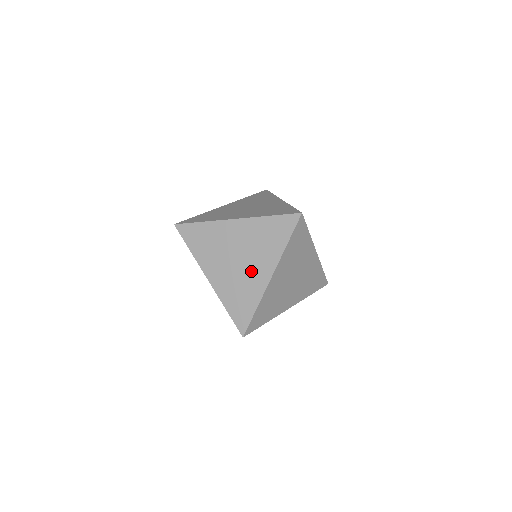
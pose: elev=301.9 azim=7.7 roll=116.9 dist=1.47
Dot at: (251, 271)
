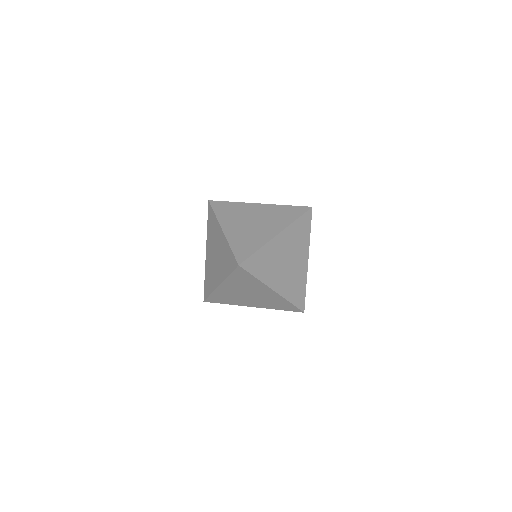
Dot at: (216, 270)
